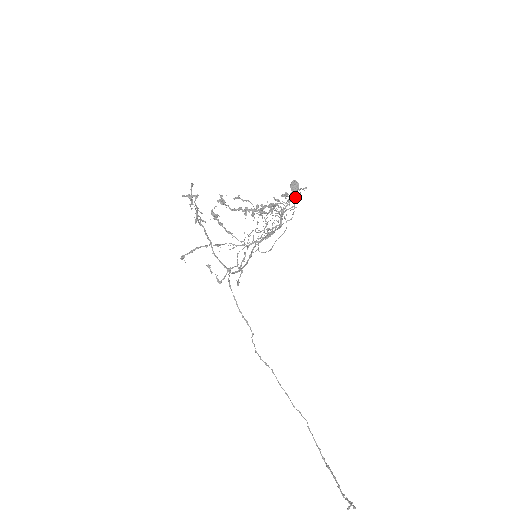
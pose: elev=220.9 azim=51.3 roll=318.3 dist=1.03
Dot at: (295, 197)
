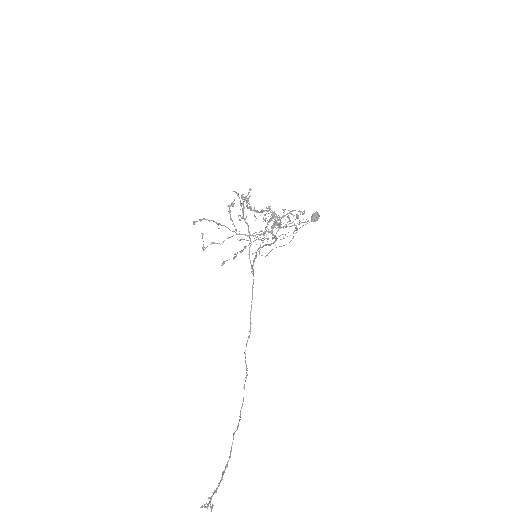
Dot at: (291, 214)
